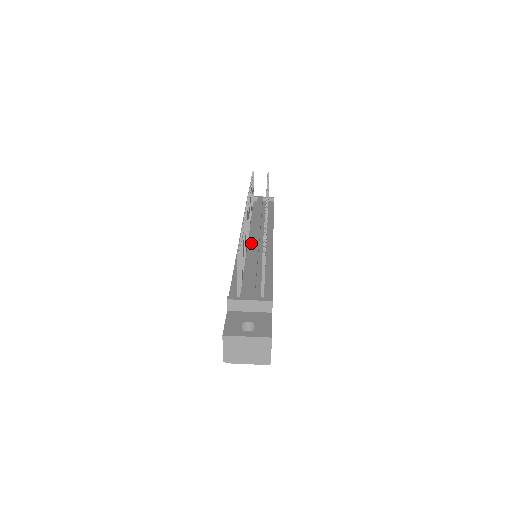
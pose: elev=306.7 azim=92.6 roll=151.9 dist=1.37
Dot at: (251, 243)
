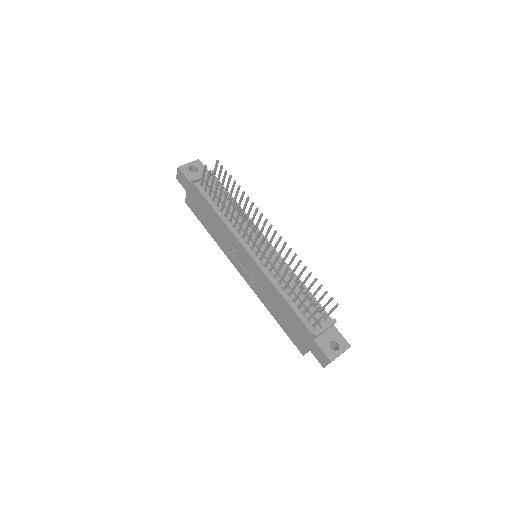
Dot at: occluded
